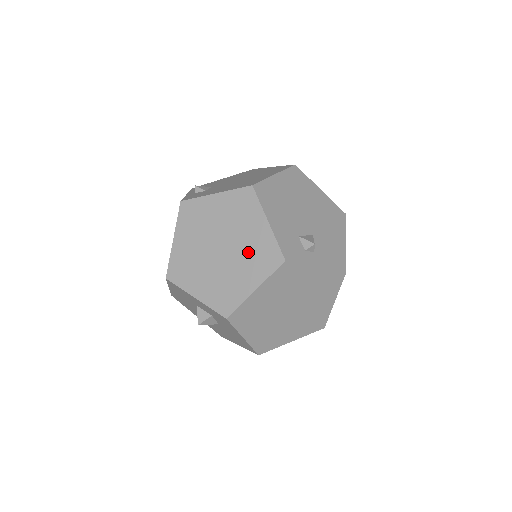
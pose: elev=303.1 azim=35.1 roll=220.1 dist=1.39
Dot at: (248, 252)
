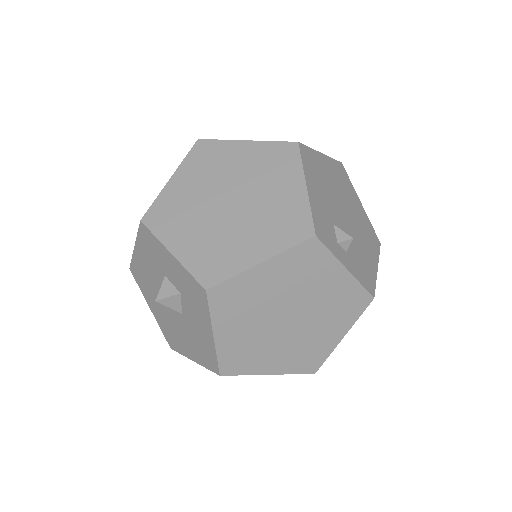
Dot at: (267, 214)
